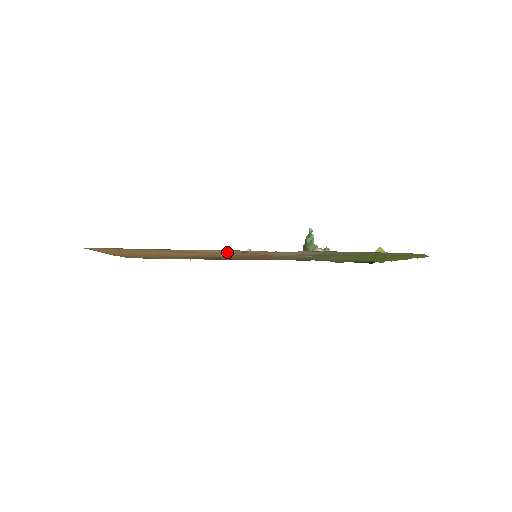
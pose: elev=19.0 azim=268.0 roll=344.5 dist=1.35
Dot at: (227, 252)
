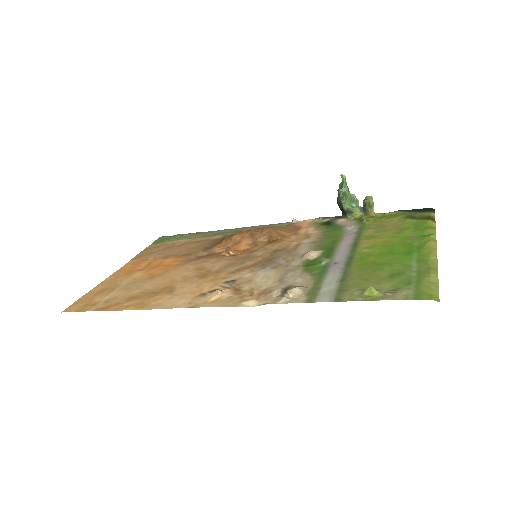
Dot at: (198, 292)
